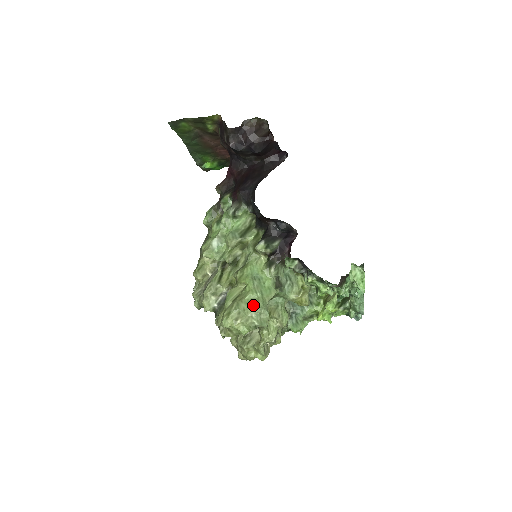
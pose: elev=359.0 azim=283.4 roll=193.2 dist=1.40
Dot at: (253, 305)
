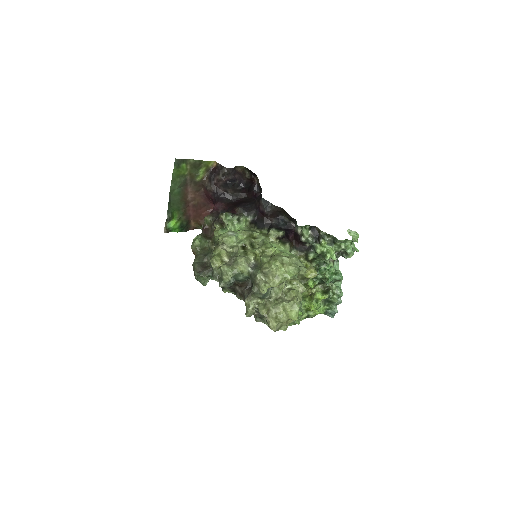
Dot at: (290, 257)
